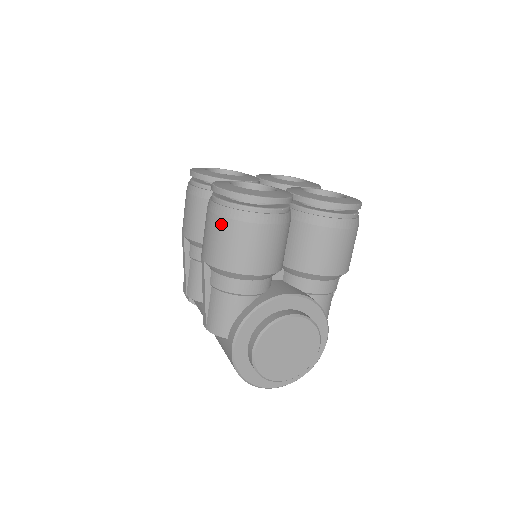
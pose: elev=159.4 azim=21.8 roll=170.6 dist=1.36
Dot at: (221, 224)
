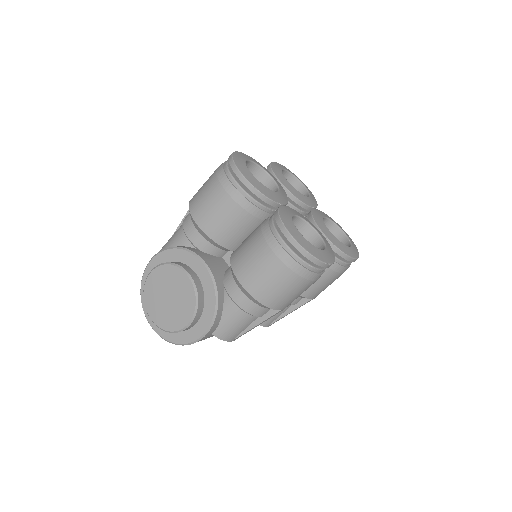
Dot at: (213, 173)
